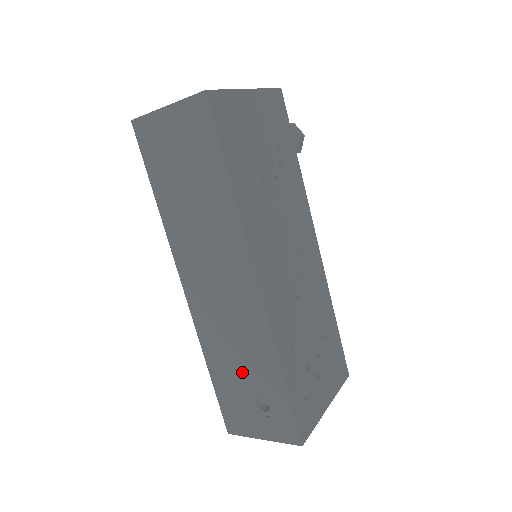
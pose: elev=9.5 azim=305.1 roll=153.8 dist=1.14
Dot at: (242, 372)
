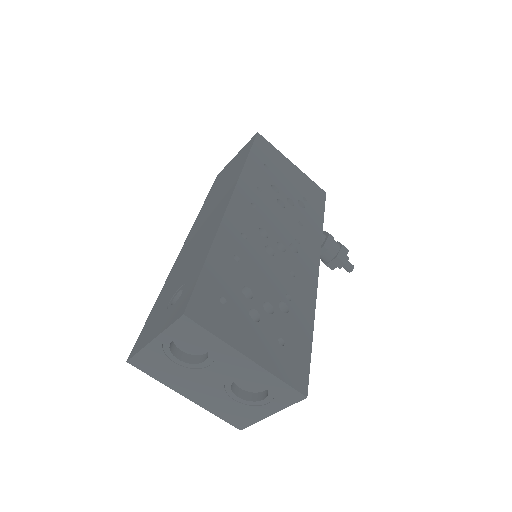
Dot at: (180, 277)
